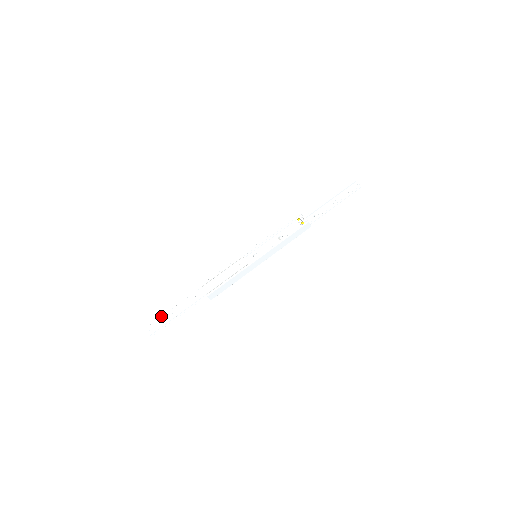
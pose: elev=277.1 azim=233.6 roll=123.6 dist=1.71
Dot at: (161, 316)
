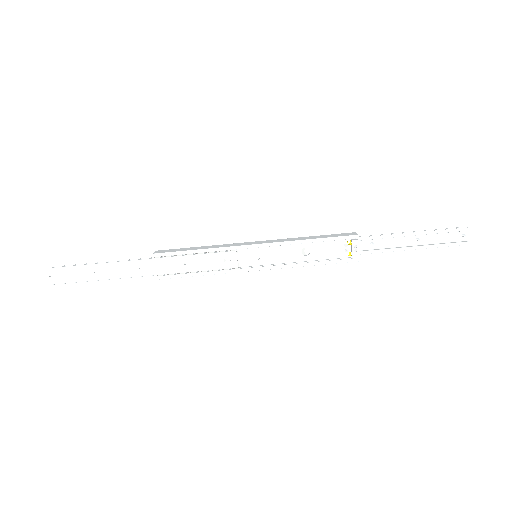
Dot at: (75, 265)
